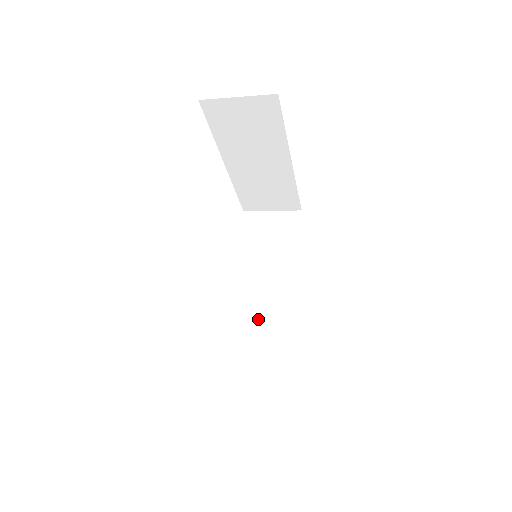
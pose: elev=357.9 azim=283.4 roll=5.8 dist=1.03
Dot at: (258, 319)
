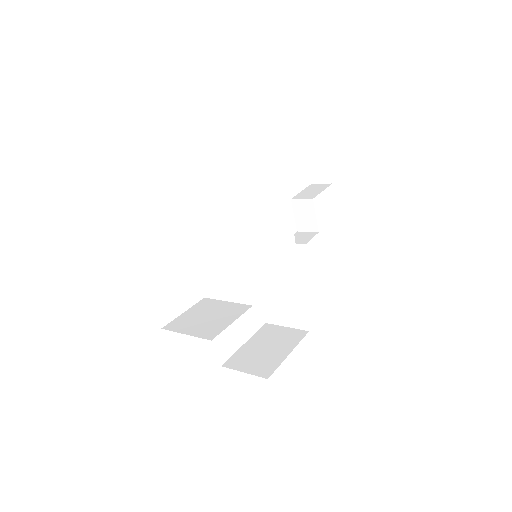
Dot at: (279, 287)
